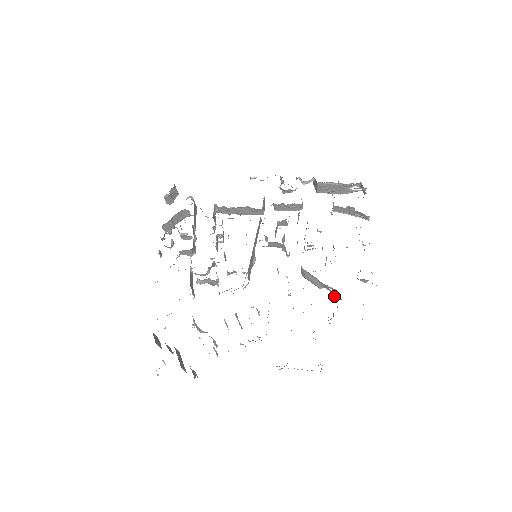
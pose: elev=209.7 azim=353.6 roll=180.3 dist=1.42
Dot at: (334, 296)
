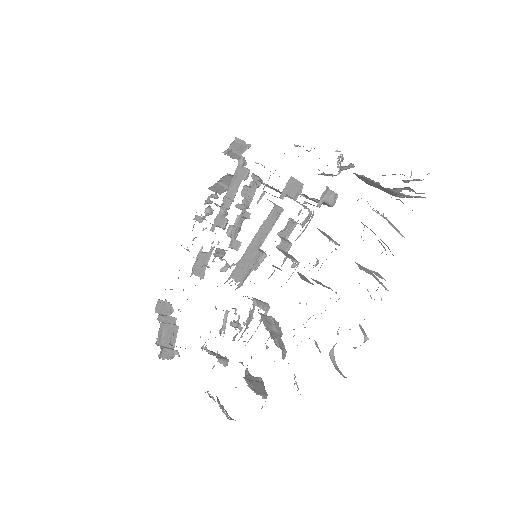
Dot at: occluded
